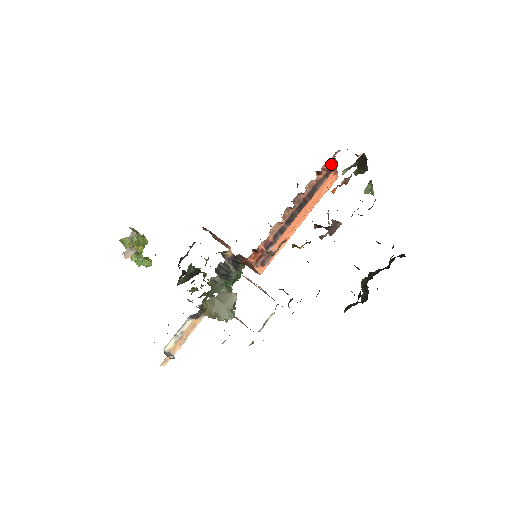
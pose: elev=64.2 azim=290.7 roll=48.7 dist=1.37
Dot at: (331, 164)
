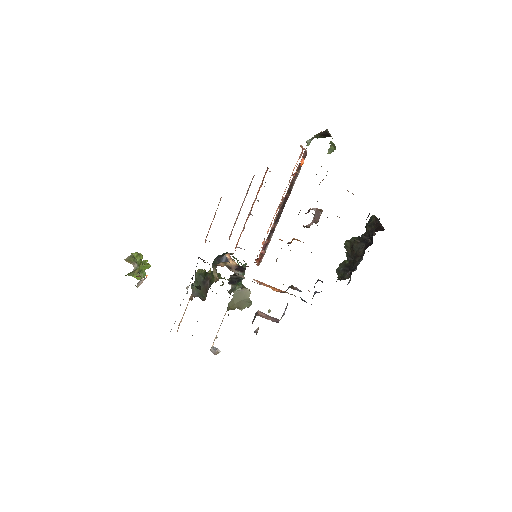
Dot at: (302, 157)
